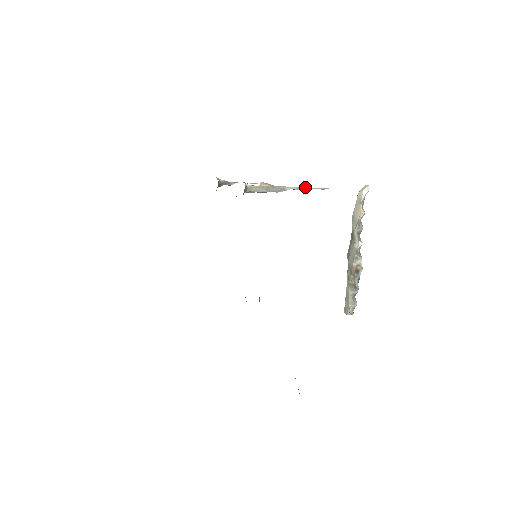
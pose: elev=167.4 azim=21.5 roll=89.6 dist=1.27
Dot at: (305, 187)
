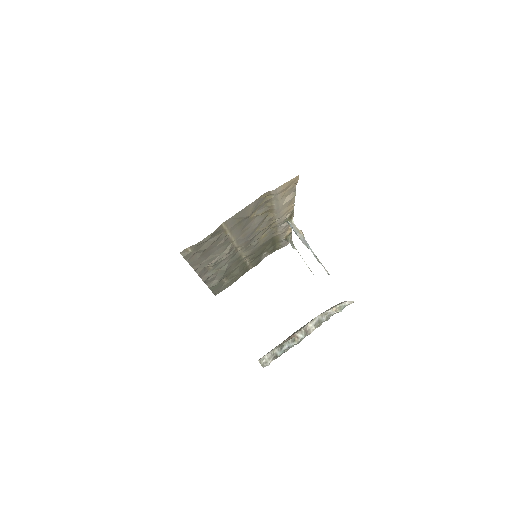
Dot at: occluded
